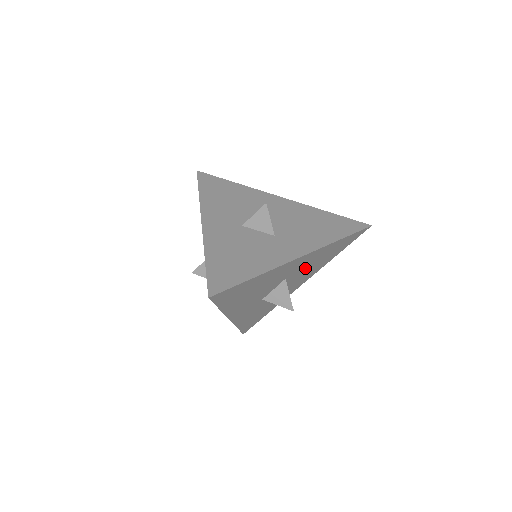
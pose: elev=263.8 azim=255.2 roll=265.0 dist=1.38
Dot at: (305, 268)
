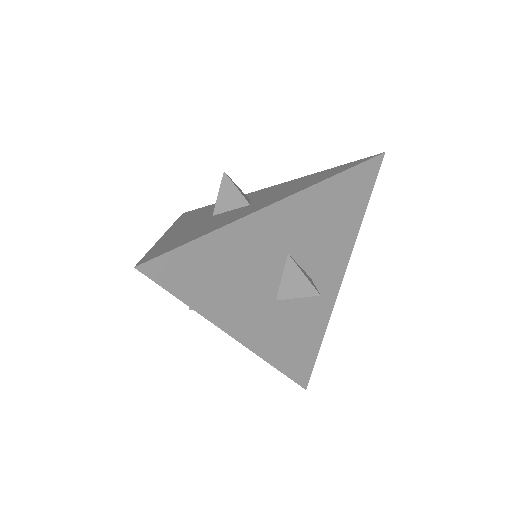
Dot at: (315, 235)
